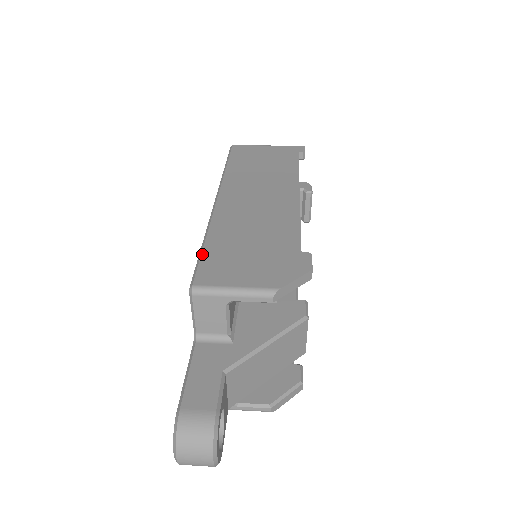
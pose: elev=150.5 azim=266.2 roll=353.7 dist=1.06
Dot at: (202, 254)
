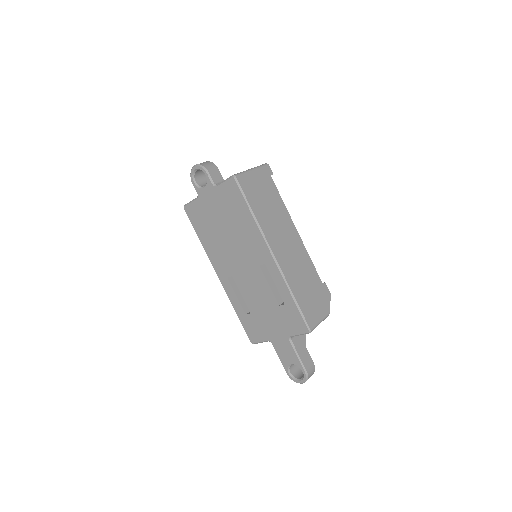
Dot at: (301, 308)
